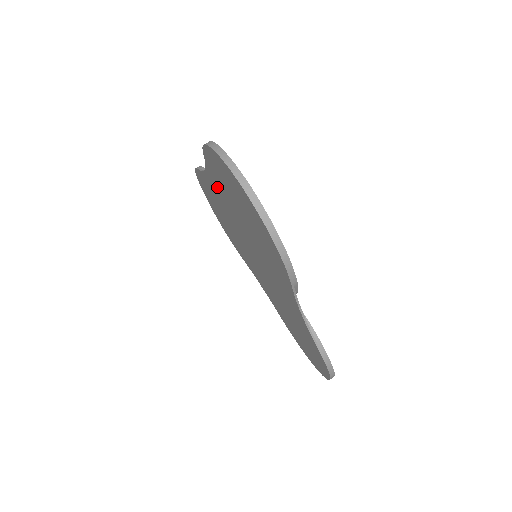
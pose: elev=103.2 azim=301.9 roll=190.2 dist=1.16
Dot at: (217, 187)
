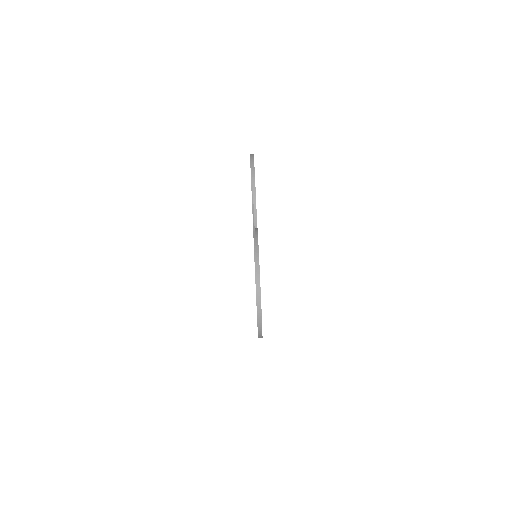
Dot at: occluded
